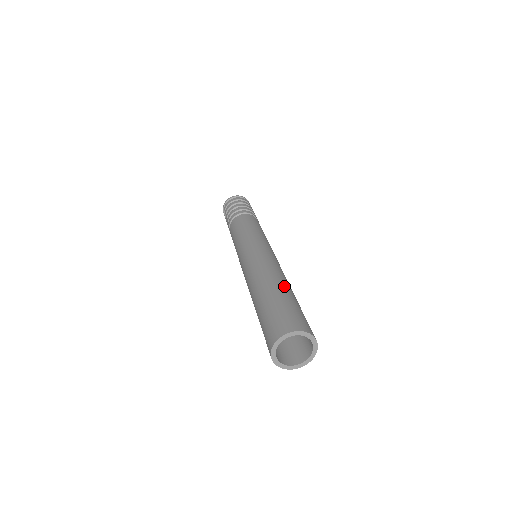
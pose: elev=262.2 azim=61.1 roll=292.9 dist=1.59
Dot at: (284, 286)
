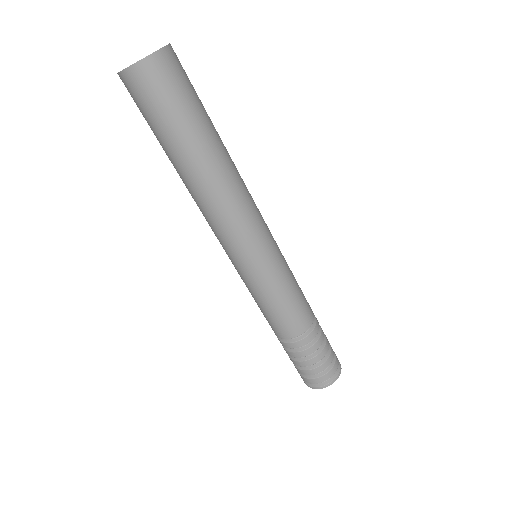
Dot at: occluded
